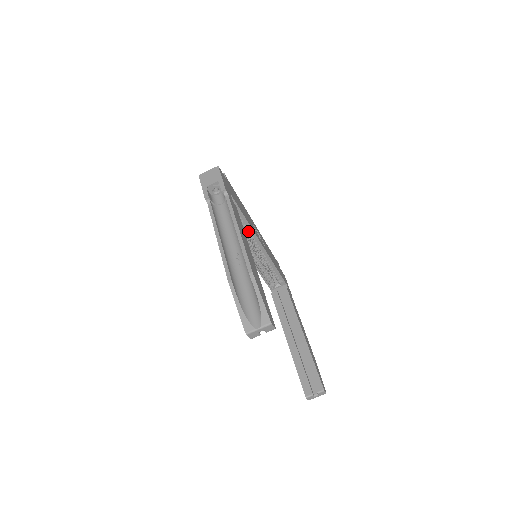
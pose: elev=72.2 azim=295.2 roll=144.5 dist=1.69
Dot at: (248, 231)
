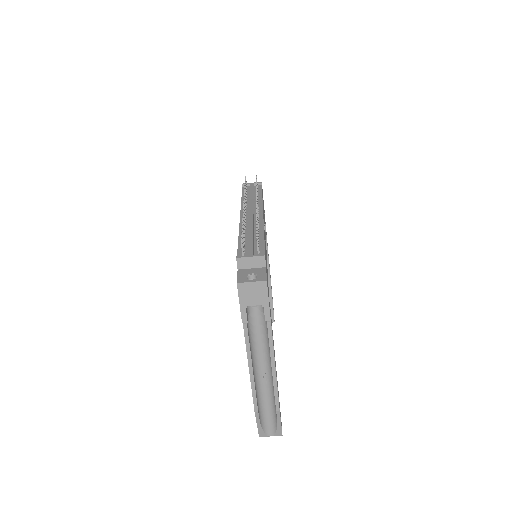
Dot at: occluded
